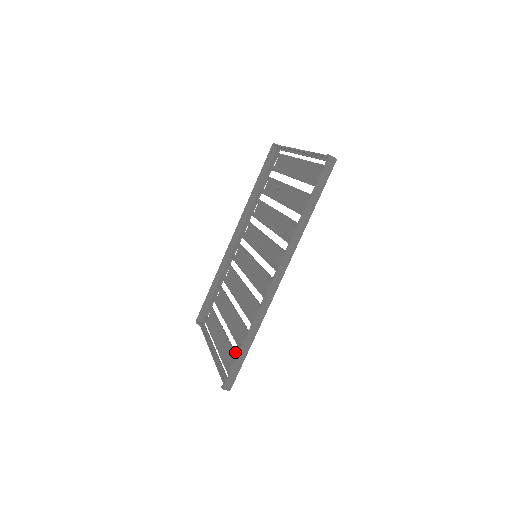
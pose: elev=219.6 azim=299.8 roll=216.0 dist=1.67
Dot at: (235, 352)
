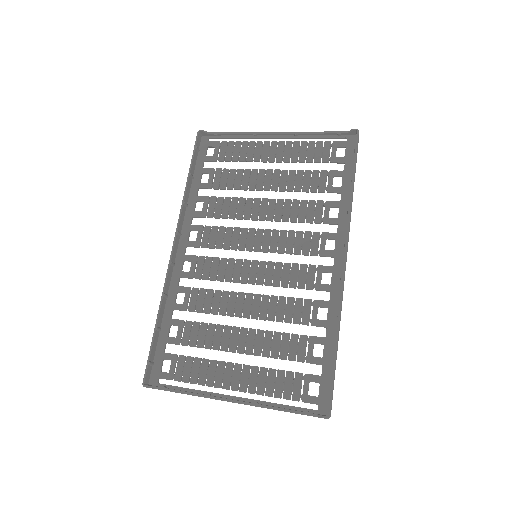
Dot at: (301, 373)
